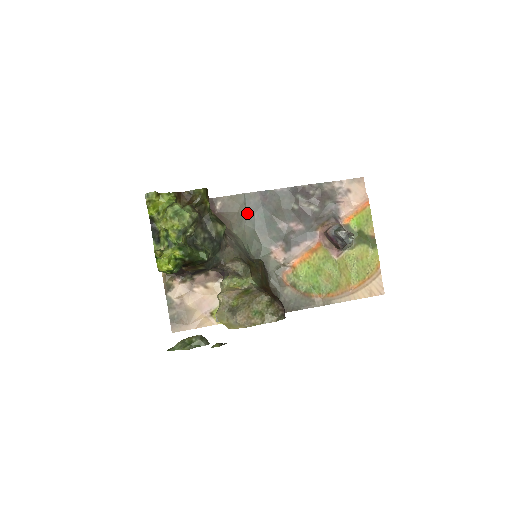
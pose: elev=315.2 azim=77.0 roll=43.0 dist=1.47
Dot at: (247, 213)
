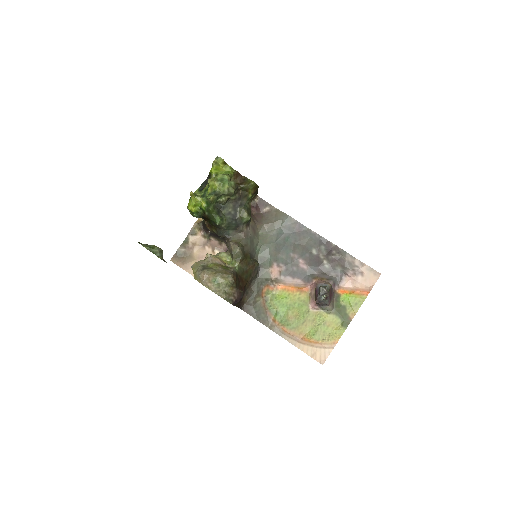
Dot at: (279, 229)
